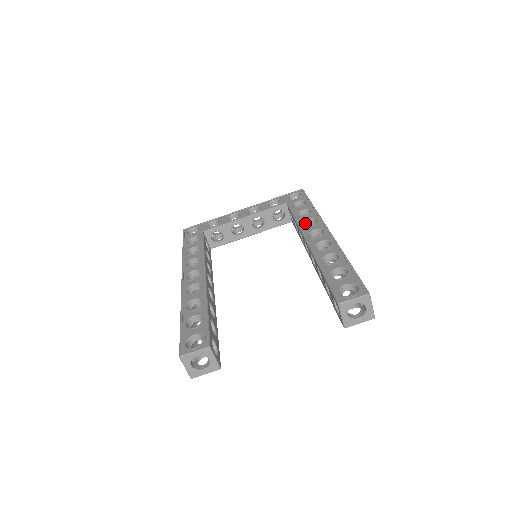
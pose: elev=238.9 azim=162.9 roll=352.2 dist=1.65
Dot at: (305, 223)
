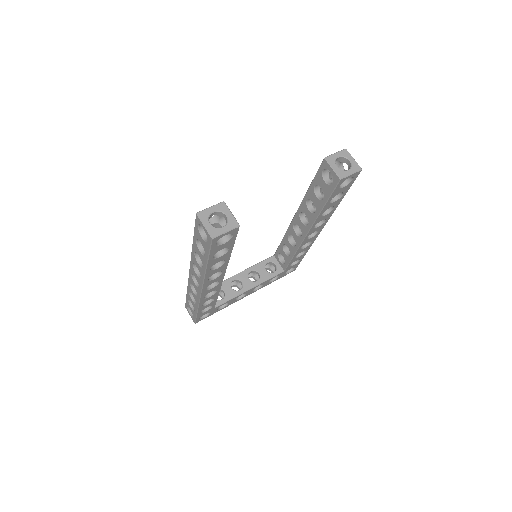
Dot at: occluded
